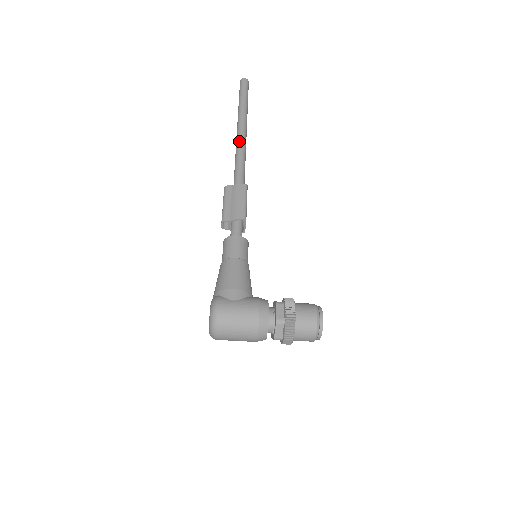
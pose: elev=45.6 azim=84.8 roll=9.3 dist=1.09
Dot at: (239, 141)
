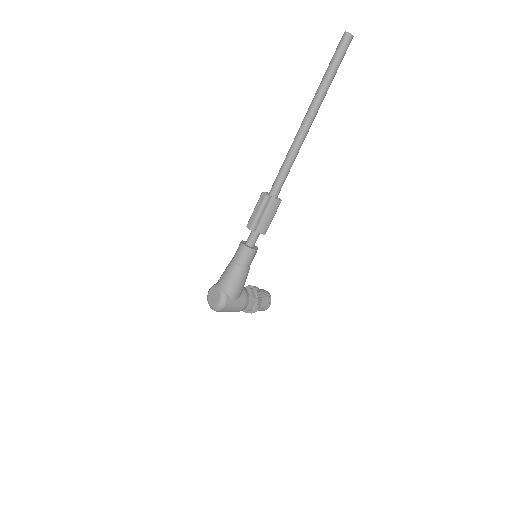
Dot at: (300, 141)
